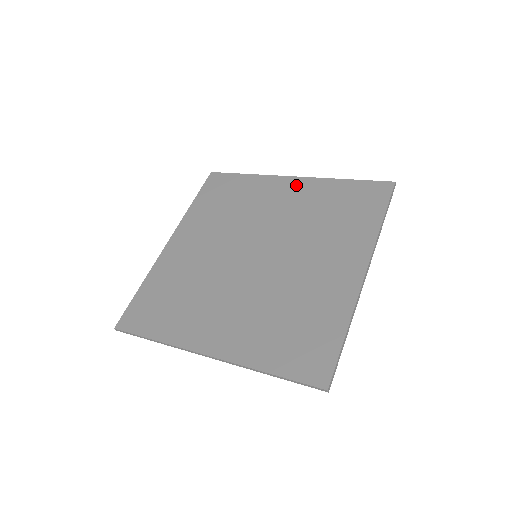
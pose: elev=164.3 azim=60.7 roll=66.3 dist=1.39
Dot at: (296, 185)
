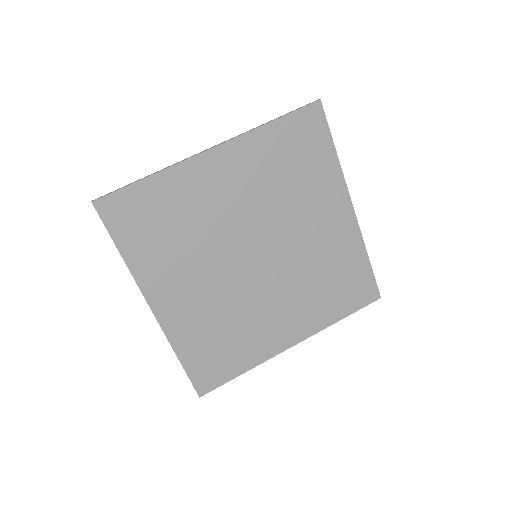
Dot at: (226, 159)
